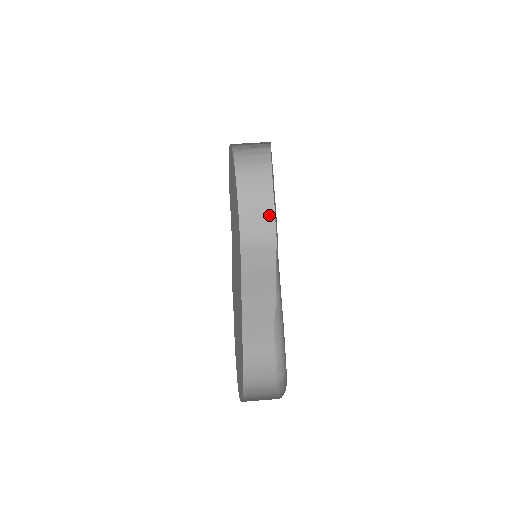
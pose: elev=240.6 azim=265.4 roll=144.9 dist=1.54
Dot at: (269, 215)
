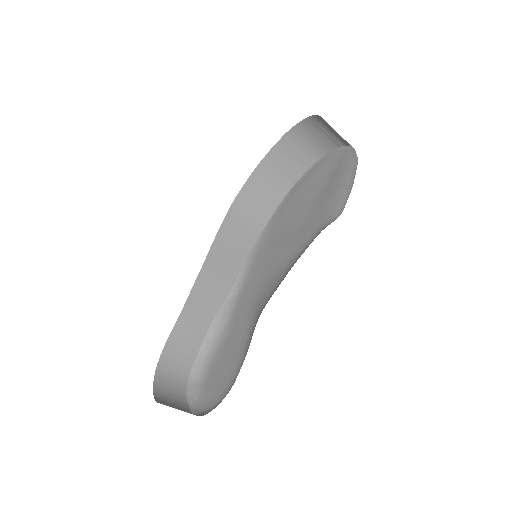
Dot at: (279, 193)
